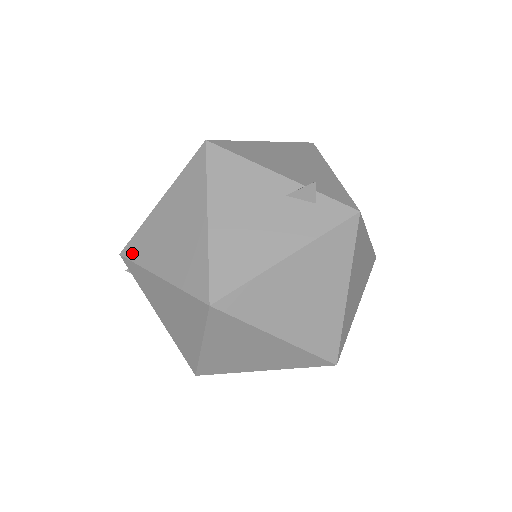
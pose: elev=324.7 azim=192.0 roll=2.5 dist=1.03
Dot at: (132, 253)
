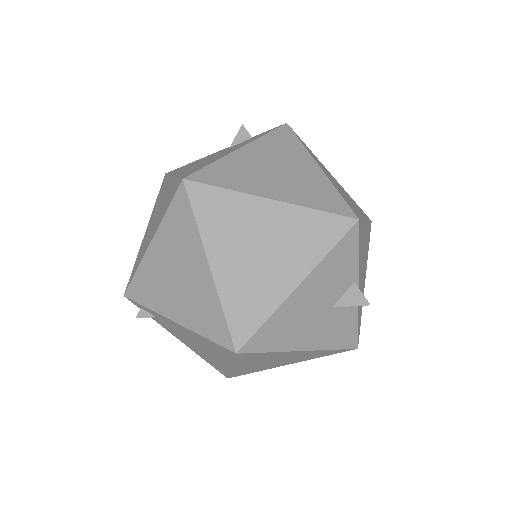
Dot at: (132, 276)
